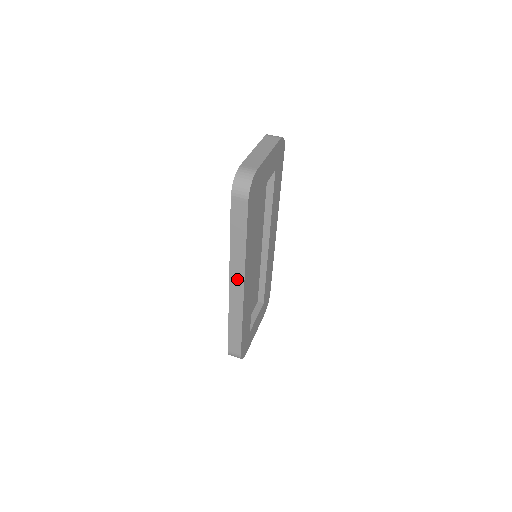
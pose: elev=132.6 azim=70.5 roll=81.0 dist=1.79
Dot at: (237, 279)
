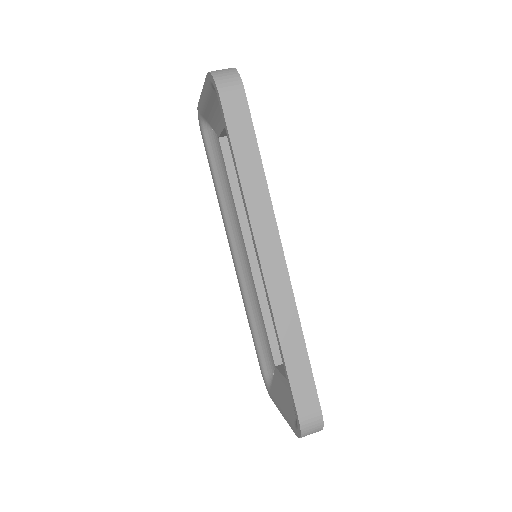
Dot at: (269, 243)
